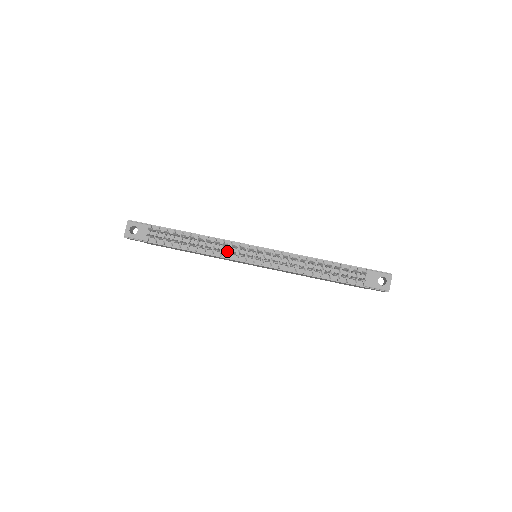
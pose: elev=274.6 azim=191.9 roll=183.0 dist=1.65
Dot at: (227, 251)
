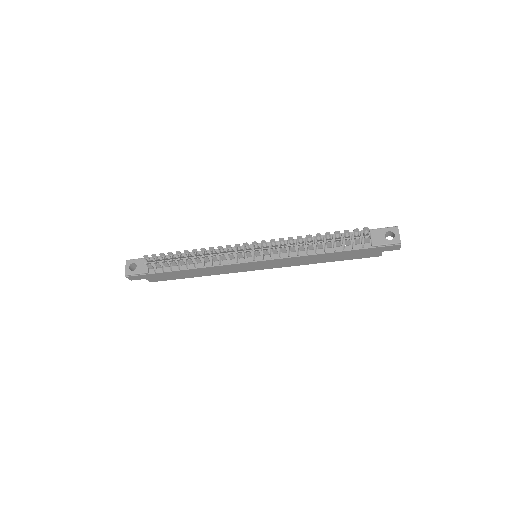
Dot at: (224, 256)
